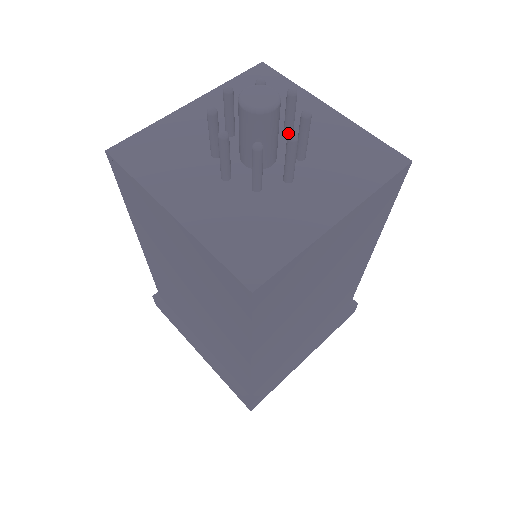
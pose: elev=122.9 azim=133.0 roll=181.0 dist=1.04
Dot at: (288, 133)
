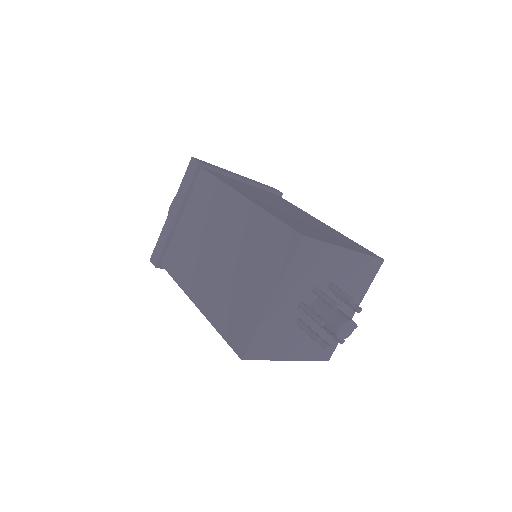
Dot at: (332, 289)
